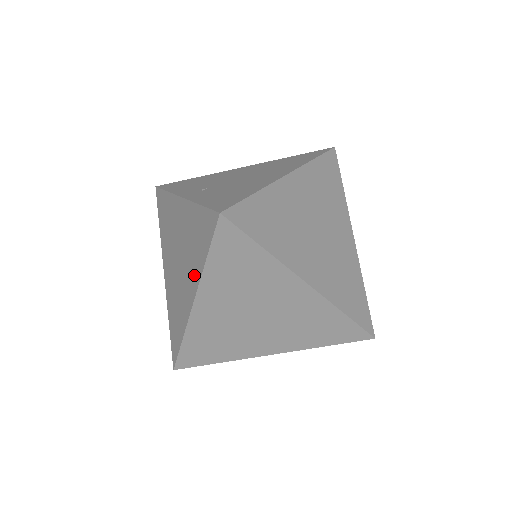
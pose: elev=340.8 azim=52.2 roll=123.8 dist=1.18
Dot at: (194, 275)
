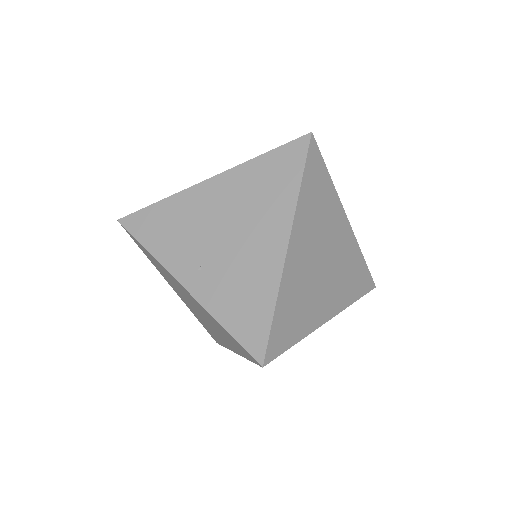
Dot at: (231, 346)
